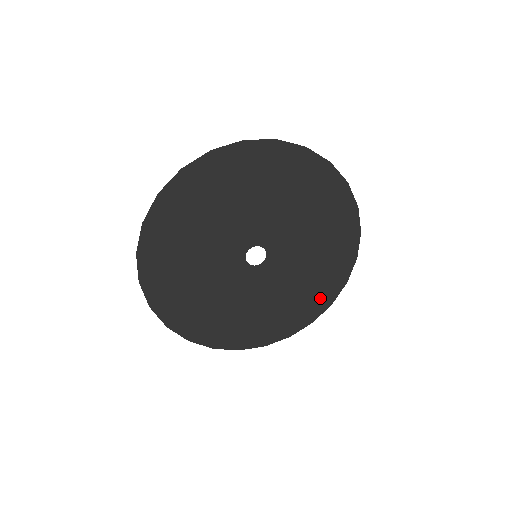
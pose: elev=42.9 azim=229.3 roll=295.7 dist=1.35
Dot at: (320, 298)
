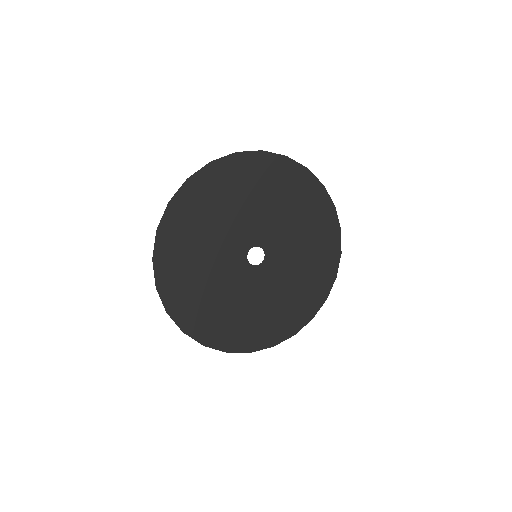
Dot at: (287, 324)
